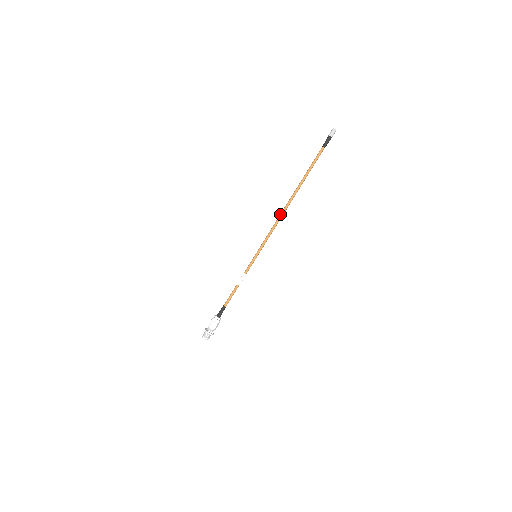
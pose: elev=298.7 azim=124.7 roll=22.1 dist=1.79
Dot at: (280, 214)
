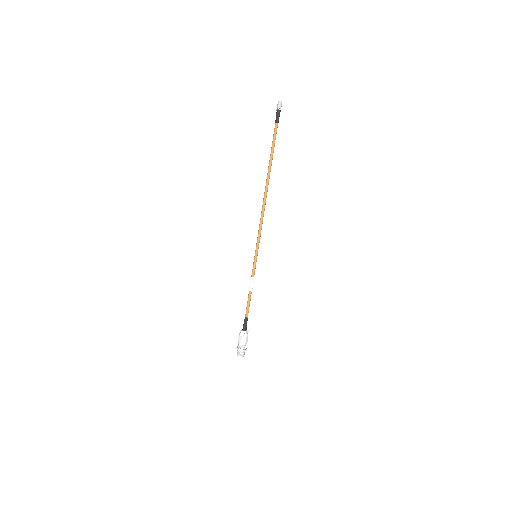
Dot at: (262, 205)
